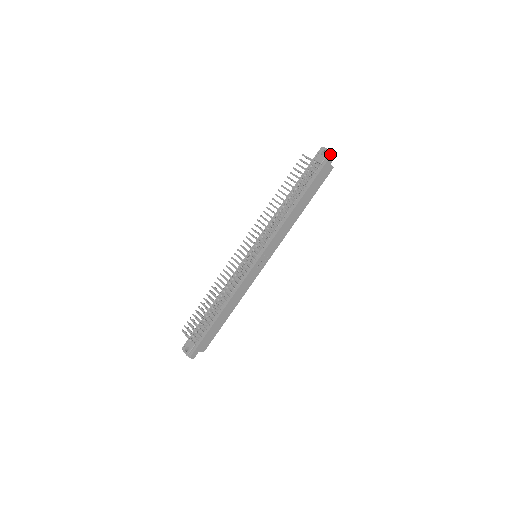
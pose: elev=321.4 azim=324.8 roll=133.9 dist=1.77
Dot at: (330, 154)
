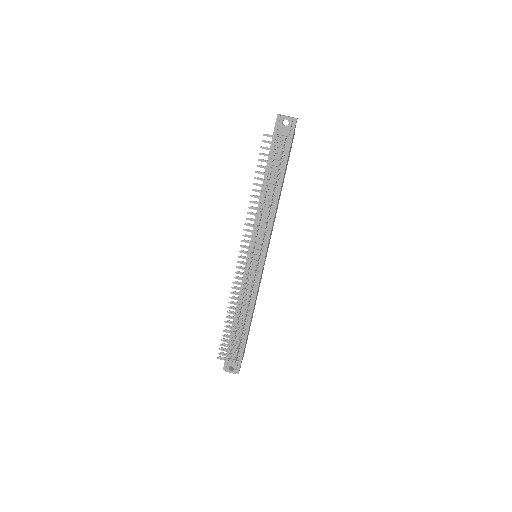
Dot at: (294, 122)
